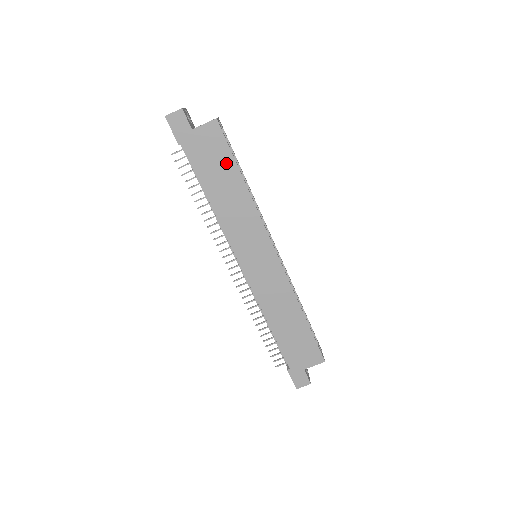
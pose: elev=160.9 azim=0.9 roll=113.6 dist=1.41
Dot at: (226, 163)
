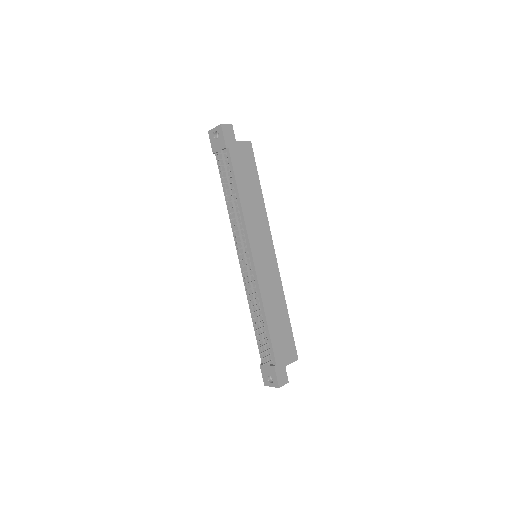
Dot at: (252, 173)
